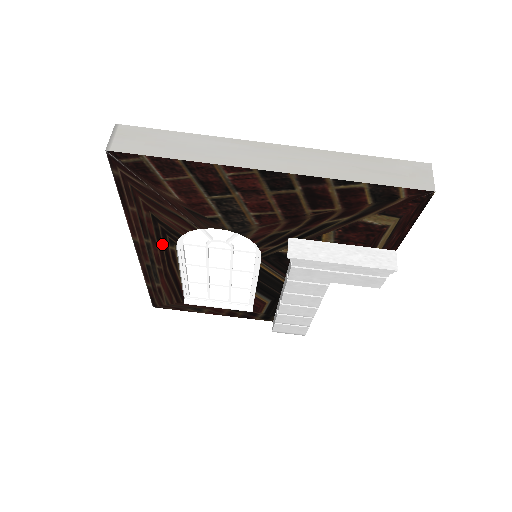
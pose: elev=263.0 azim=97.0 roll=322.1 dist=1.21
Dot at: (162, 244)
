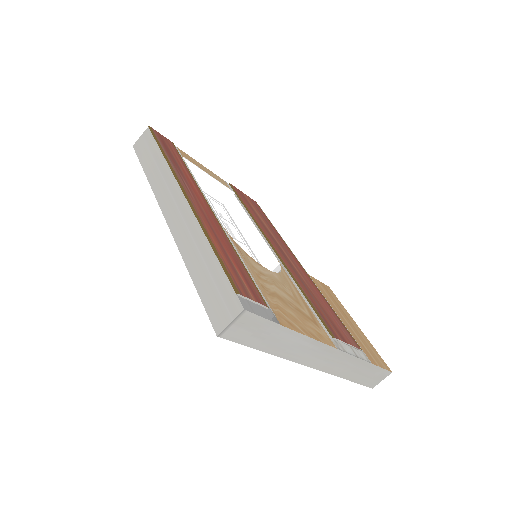
Dot at: occluded
